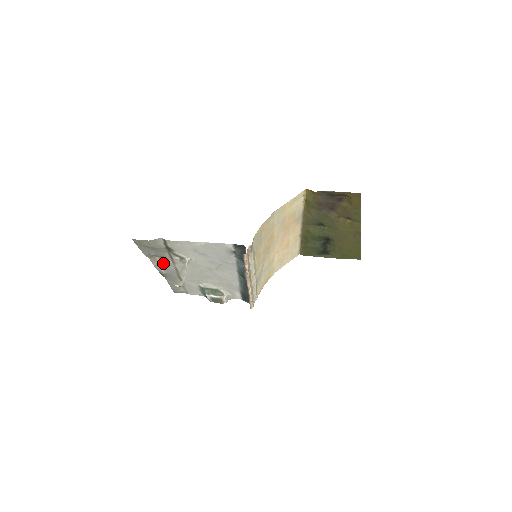
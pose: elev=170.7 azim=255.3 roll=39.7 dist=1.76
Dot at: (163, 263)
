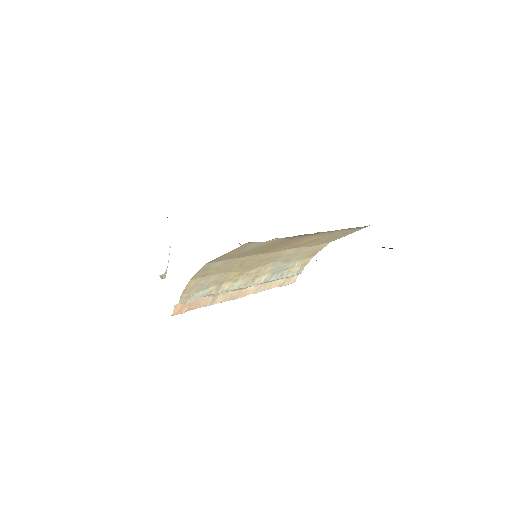
Dot at: occluded
